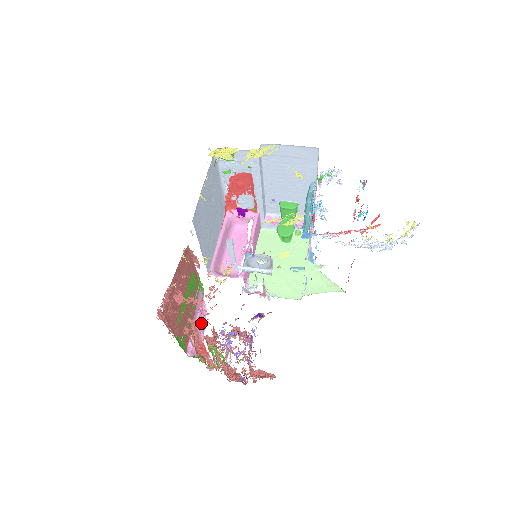
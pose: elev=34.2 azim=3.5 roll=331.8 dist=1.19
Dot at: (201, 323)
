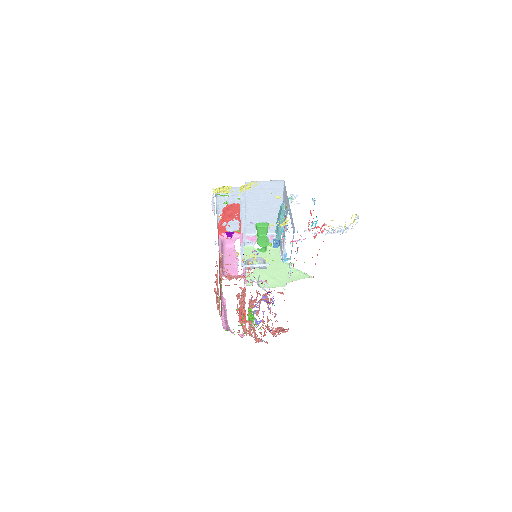
Dot at: (224, 310)
